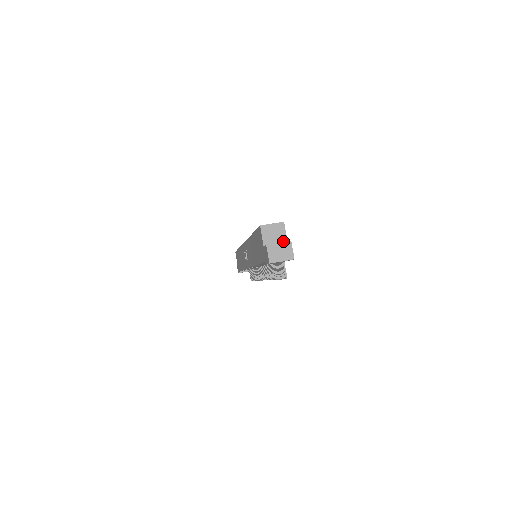
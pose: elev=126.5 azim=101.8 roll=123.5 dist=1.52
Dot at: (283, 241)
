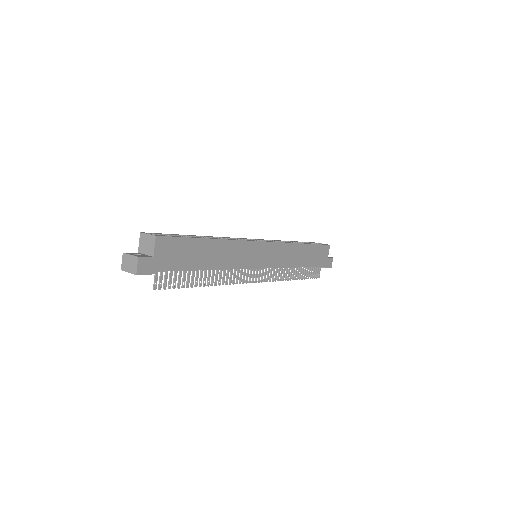
Dot at: (151, 254)
